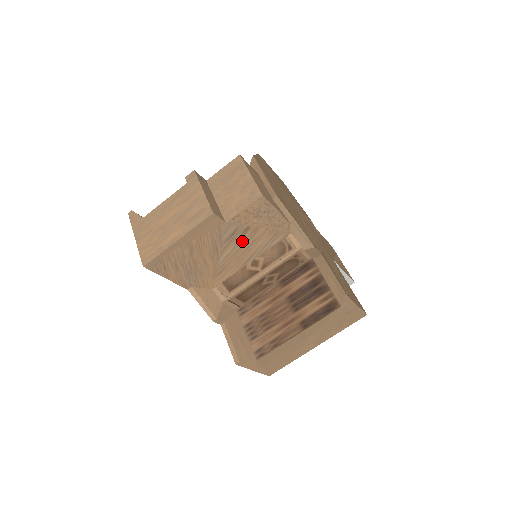
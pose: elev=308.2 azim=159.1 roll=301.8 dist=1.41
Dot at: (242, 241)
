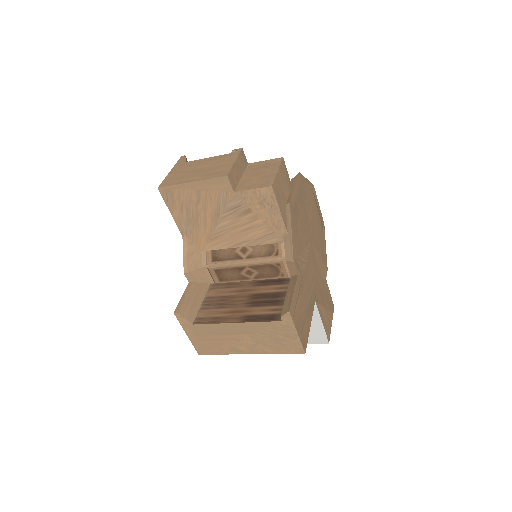
Dot at: (241, 220)
